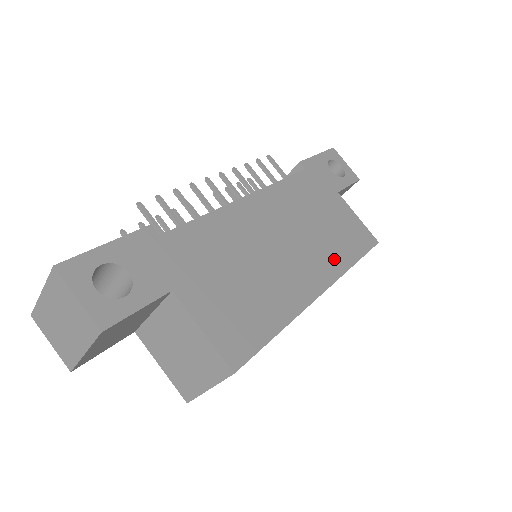
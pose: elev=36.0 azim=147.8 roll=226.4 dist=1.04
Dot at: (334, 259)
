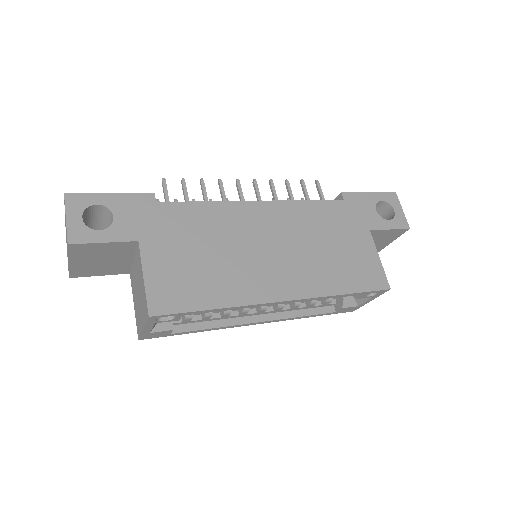
Dot at: (319, 281)
